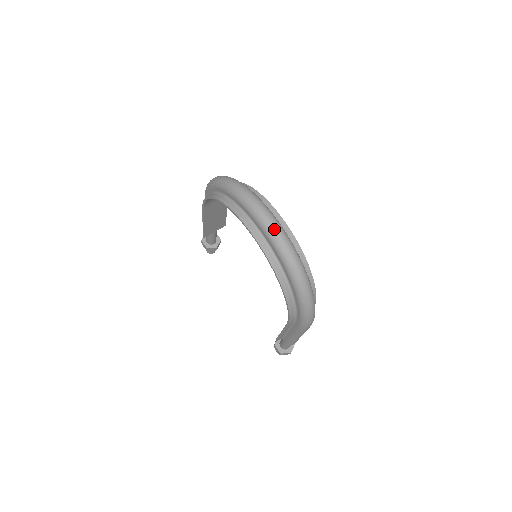
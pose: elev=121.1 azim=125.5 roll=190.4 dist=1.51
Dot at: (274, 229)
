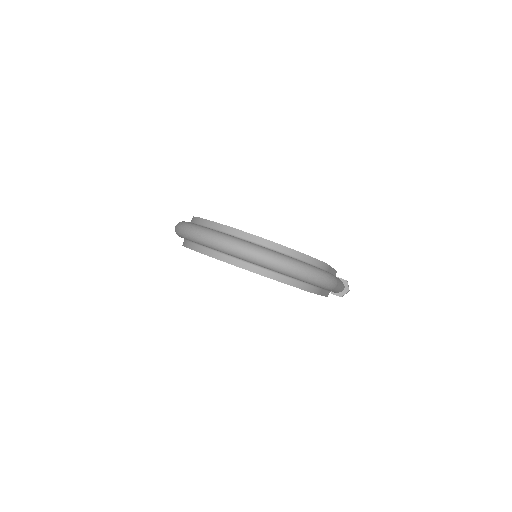
Dot at: (241, 251)
